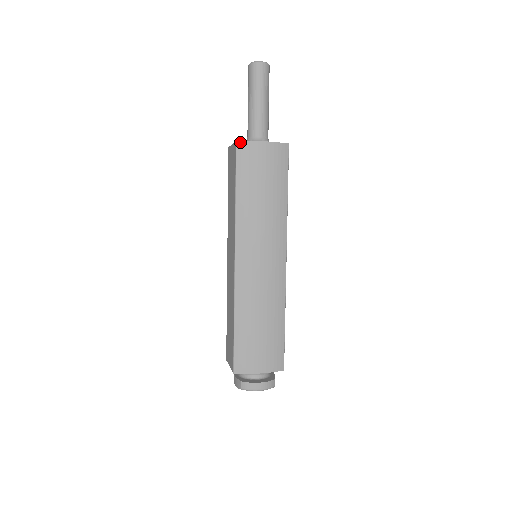
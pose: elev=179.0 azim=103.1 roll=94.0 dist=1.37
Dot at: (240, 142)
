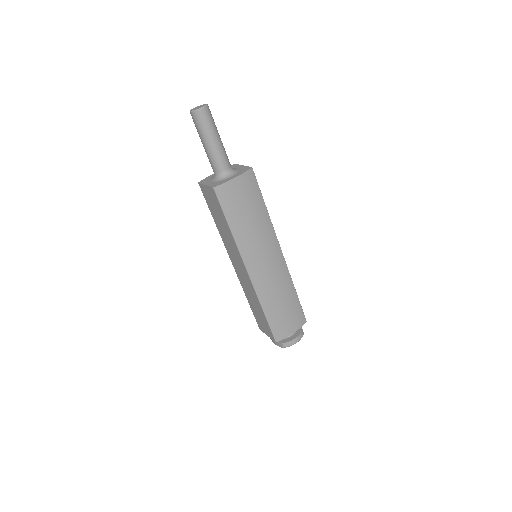
Dot at: (217, 187)
